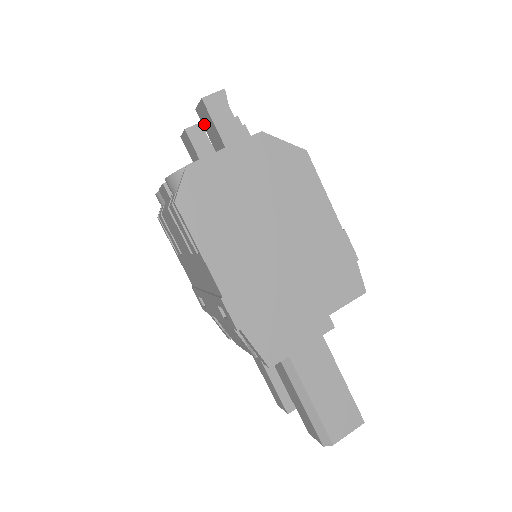
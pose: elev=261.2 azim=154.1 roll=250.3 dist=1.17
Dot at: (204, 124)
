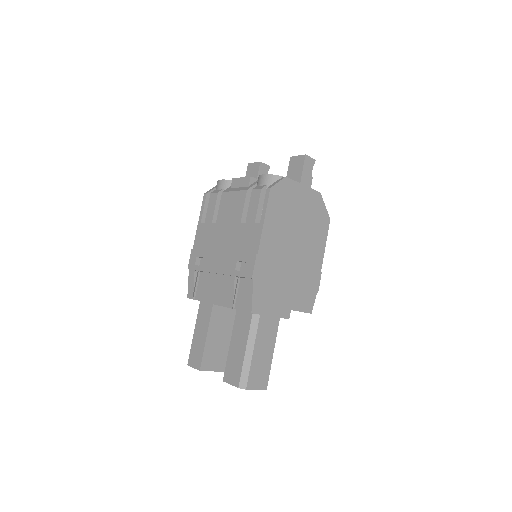
Dot at: (291, 167)
